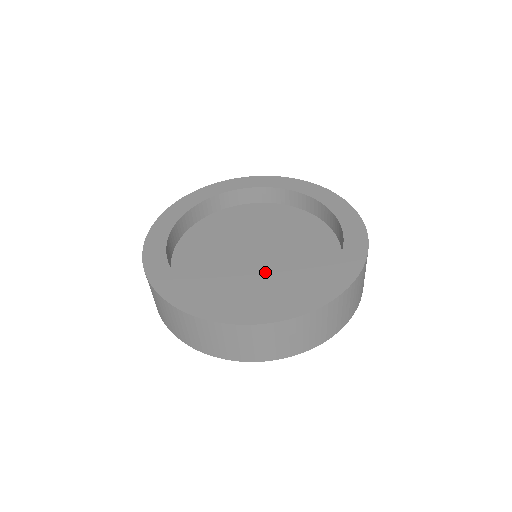
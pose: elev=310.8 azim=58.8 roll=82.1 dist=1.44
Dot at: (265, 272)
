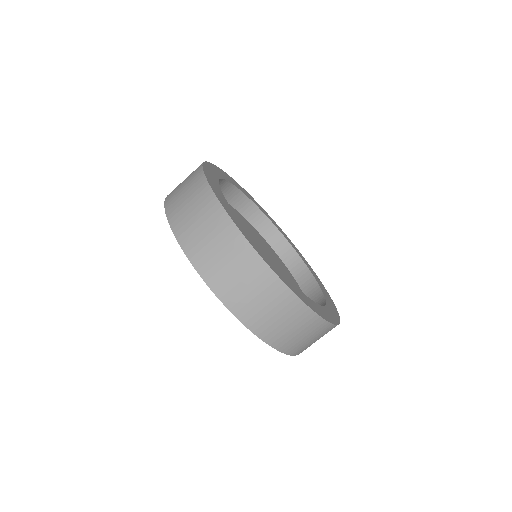
Dot at: occluded
